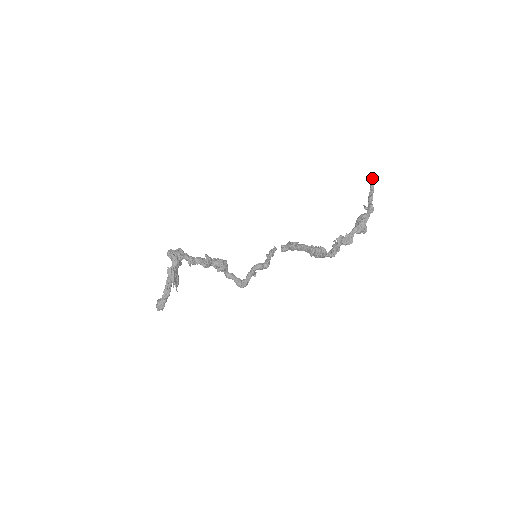
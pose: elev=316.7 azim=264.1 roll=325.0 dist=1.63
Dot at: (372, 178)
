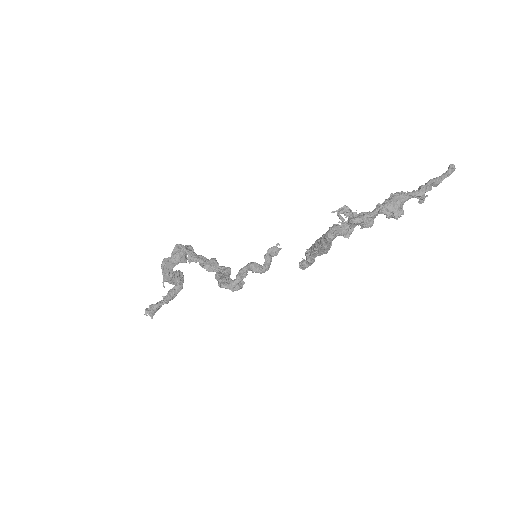
Dot at: (448, 170)
